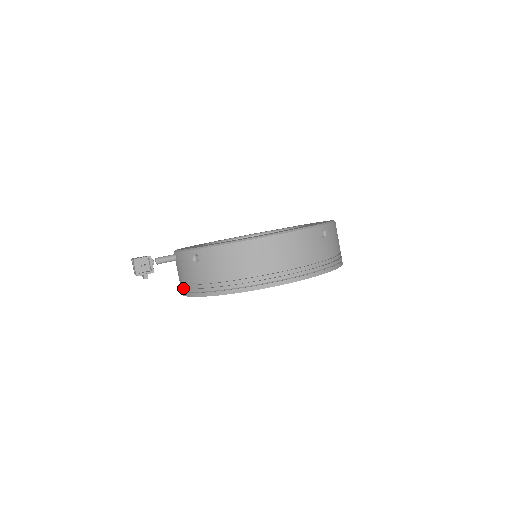
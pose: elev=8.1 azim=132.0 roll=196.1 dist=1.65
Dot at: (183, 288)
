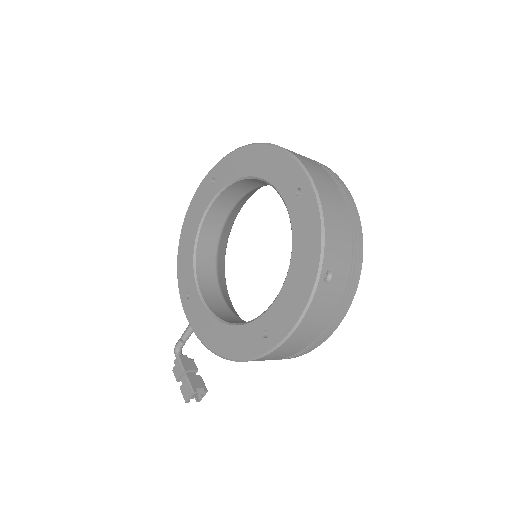
Dot at: occluded
